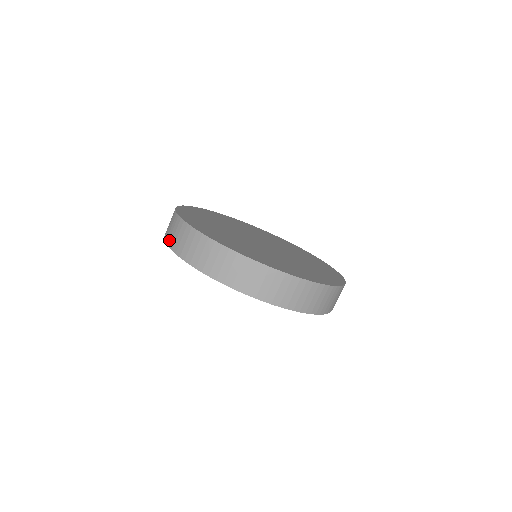
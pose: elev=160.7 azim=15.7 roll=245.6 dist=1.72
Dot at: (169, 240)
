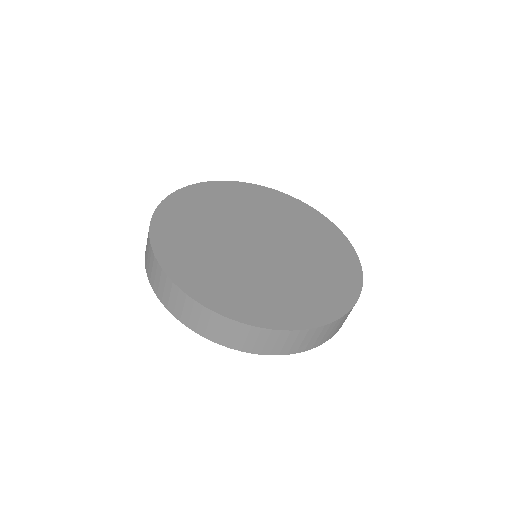
Dot at: (148, 273)
